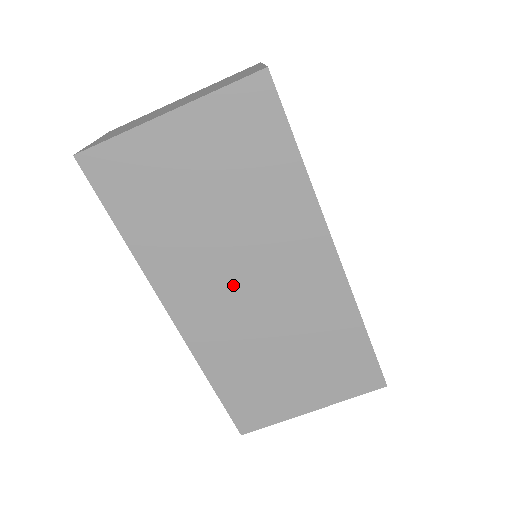
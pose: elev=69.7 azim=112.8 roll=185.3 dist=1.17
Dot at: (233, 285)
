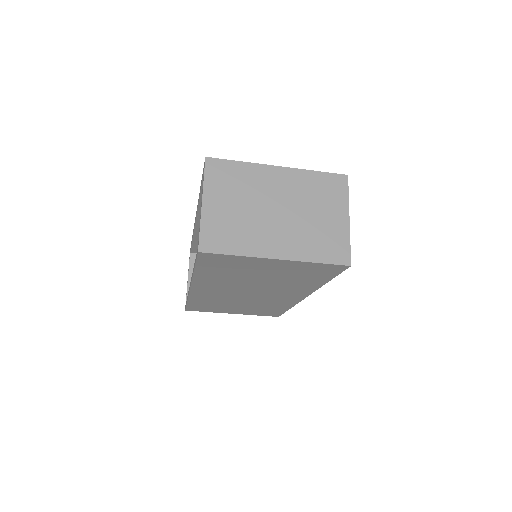
Dot at: (240, 291)
